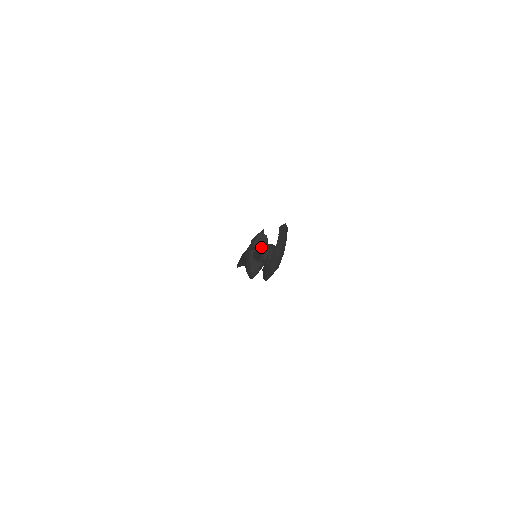
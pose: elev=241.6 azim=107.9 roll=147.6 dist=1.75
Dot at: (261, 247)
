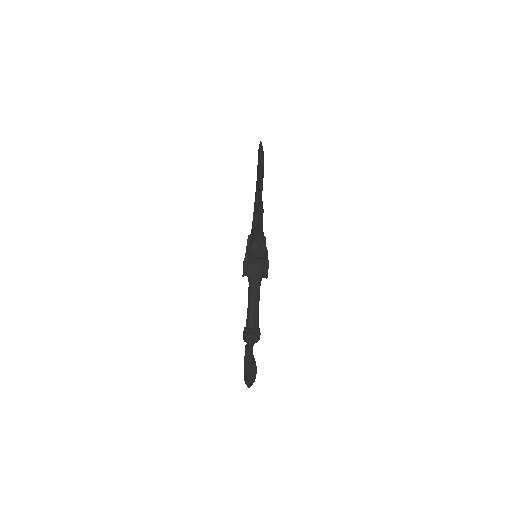
Dot at: (255, 275)
